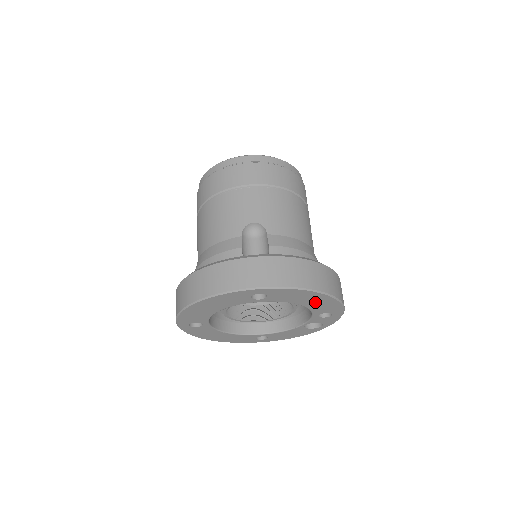
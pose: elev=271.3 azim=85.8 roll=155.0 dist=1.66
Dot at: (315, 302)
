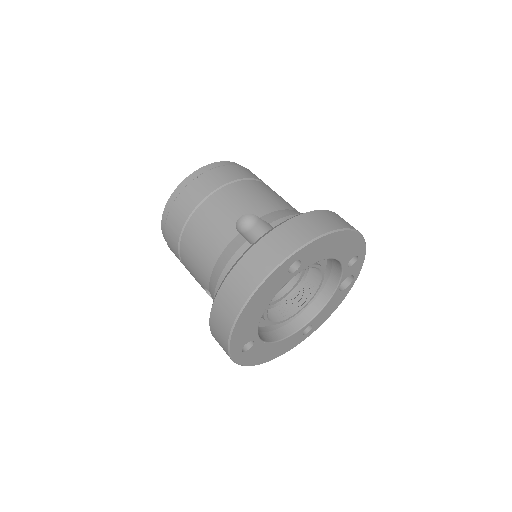
Dot at: (341, 247)
